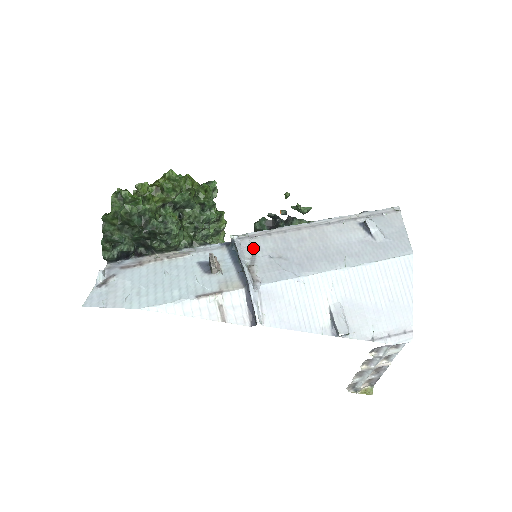
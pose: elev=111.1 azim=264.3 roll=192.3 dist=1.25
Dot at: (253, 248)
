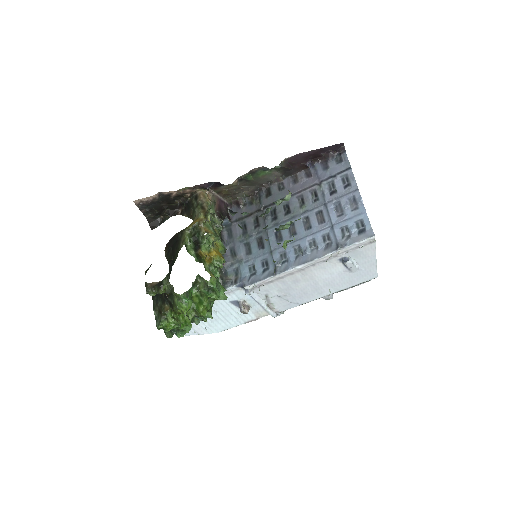
Dot at: (264, 293)
